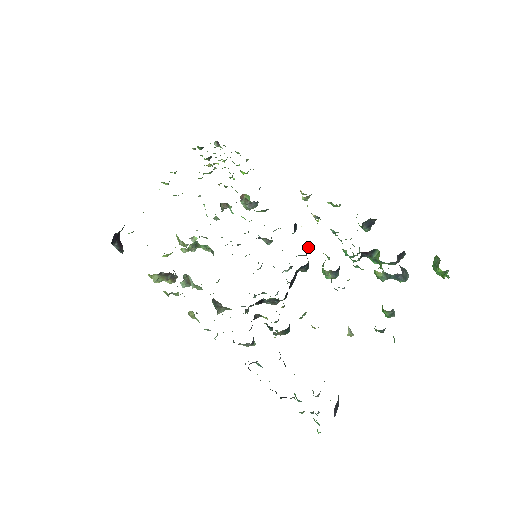
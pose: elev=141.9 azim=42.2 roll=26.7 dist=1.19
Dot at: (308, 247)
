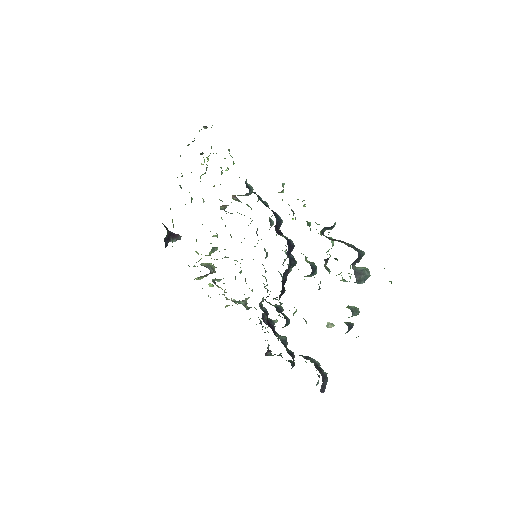
Dot at: (290, 247)
